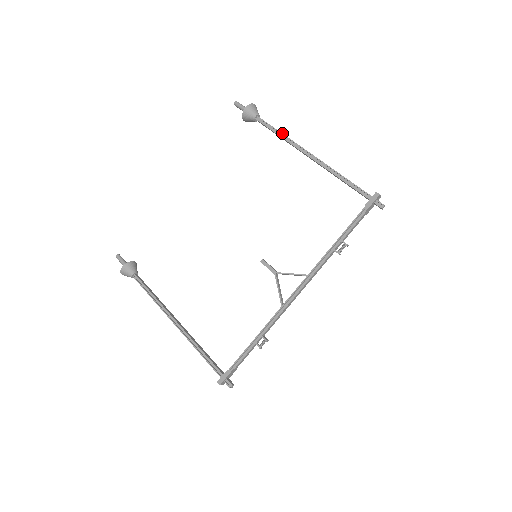
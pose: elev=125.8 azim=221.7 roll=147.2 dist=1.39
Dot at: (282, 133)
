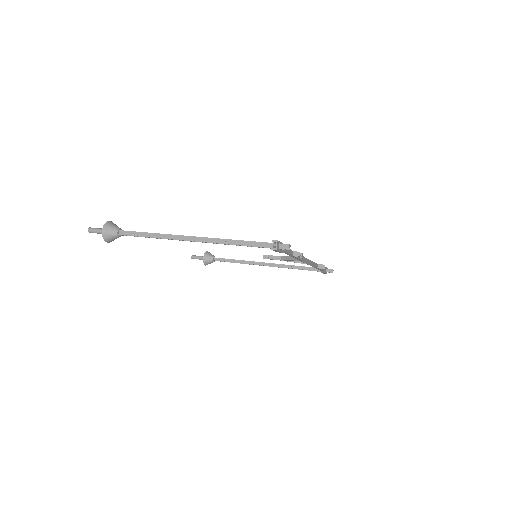
Dot at: (240, 260)
